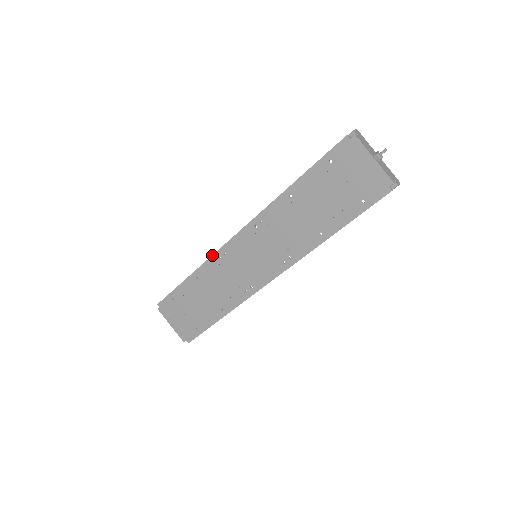
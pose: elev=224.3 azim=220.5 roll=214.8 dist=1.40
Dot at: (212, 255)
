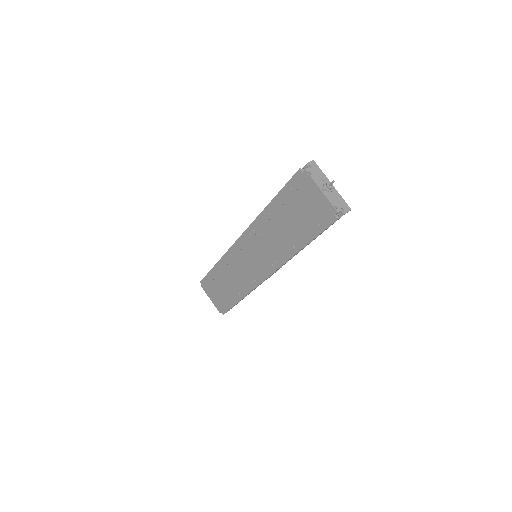
Dot at: (227, 251)
